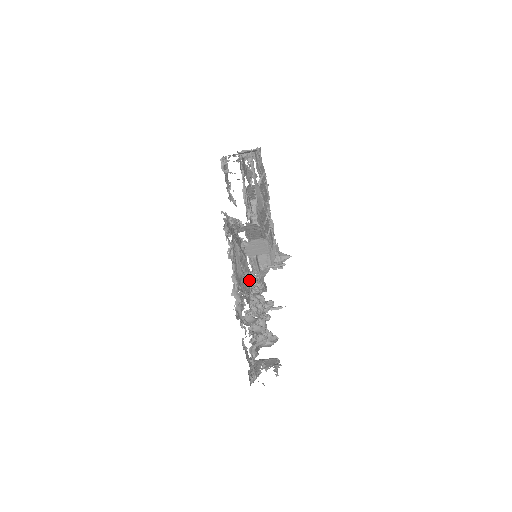
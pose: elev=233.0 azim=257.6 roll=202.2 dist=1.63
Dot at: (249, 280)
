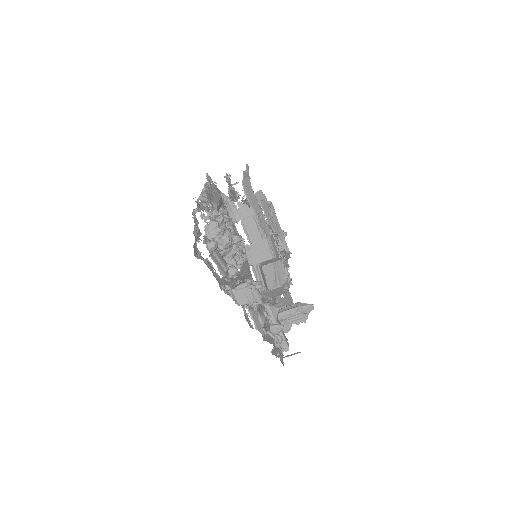
Dot at: occluded
